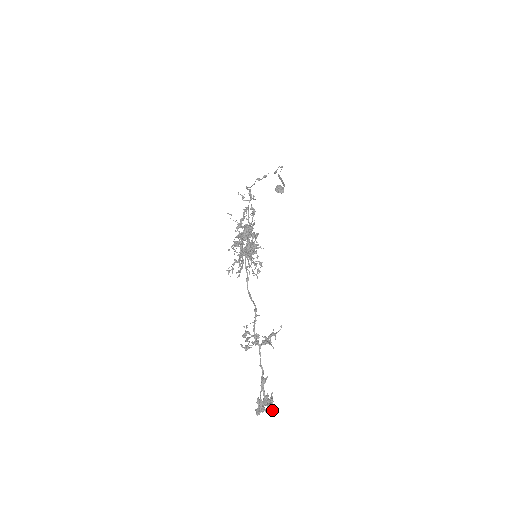
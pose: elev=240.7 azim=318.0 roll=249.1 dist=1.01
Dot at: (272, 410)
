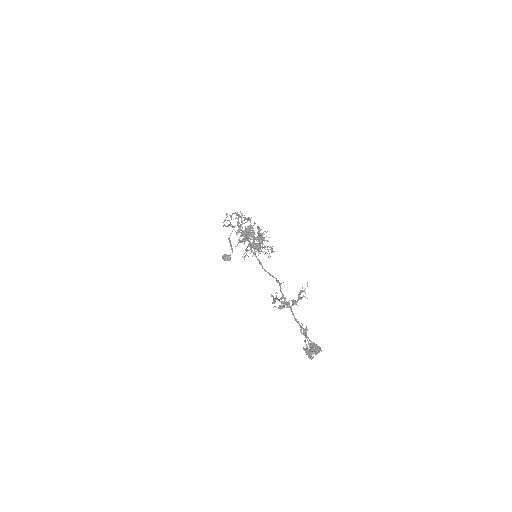
Dot at: occluded
